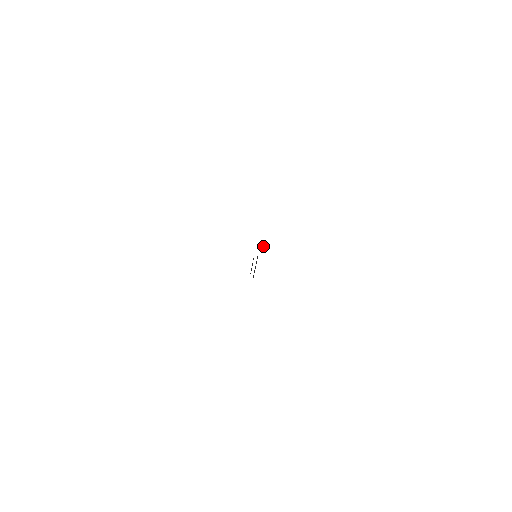
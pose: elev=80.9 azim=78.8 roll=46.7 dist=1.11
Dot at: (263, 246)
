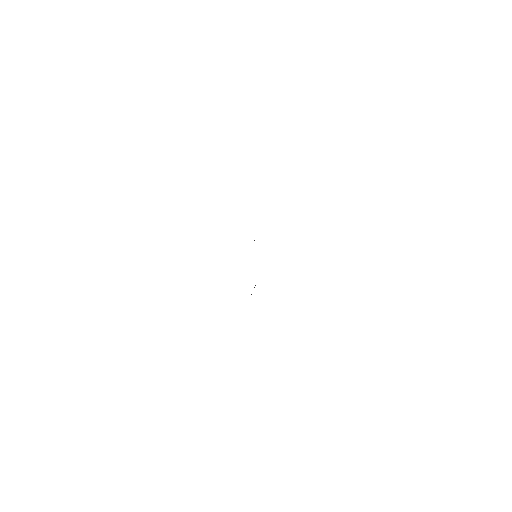
Dot at: occluded
